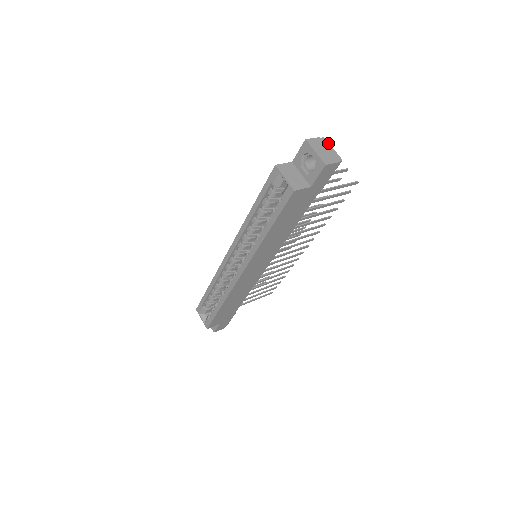
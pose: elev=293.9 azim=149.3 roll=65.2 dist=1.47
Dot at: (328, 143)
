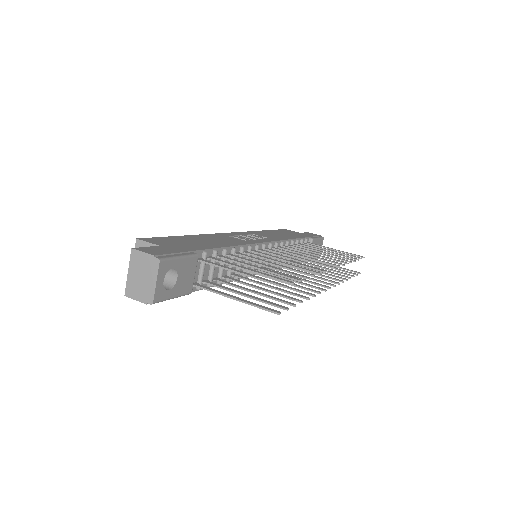
Dot at: (157, 270)
